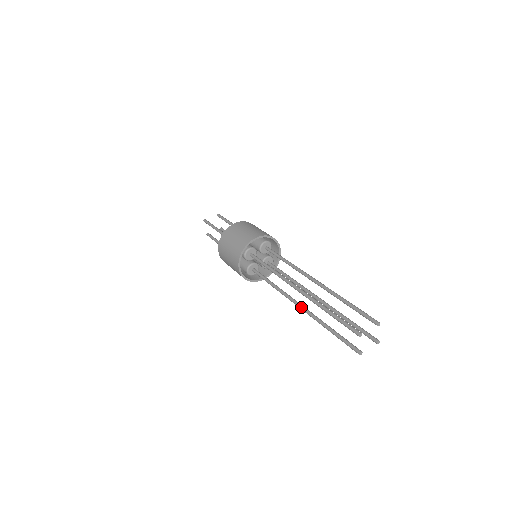
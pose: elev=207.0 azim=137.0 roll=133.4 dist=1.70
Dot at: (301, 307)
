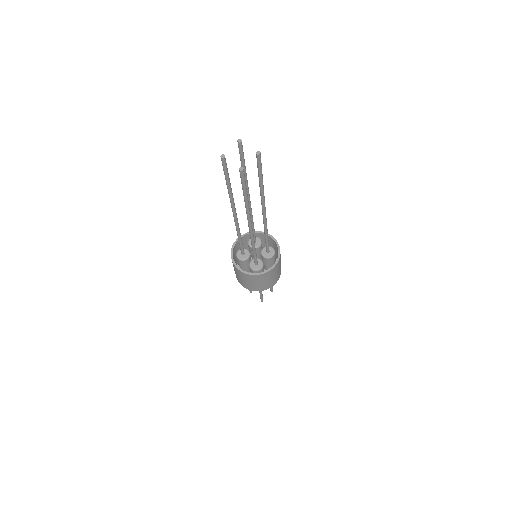
Dot at: occluded
